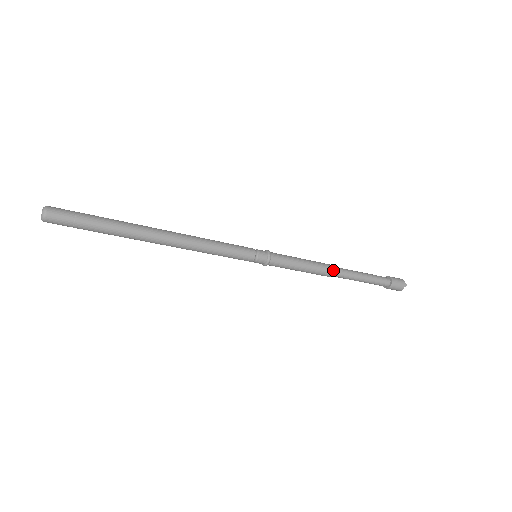
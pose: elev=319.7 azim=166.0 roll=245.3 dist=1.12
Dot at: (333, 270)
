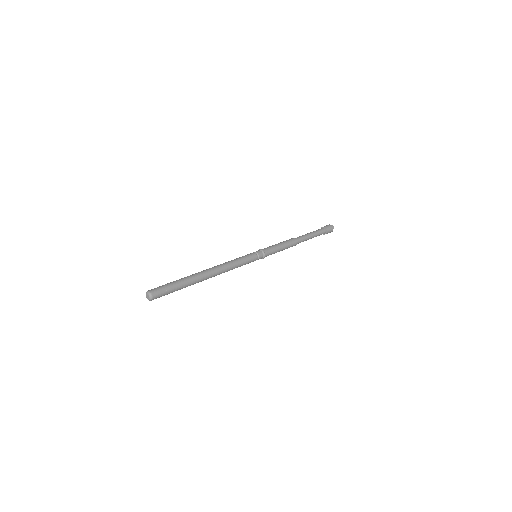
Dot at: (296, 240)
